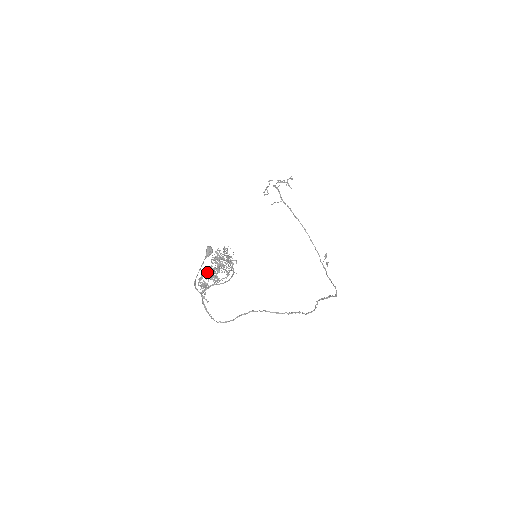
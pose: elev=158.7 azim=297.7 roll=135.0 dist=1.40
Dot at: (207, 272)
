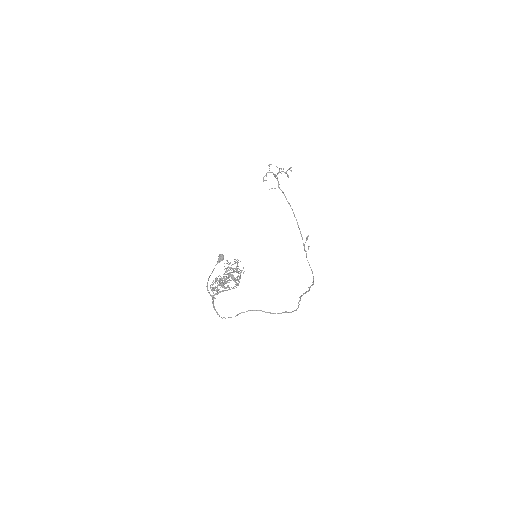
Dot at: (219, 280)
